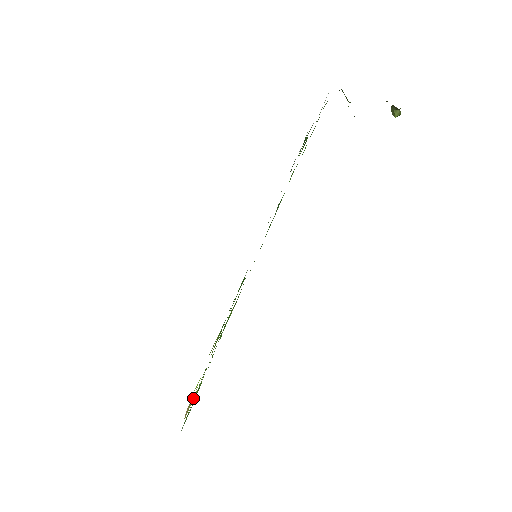
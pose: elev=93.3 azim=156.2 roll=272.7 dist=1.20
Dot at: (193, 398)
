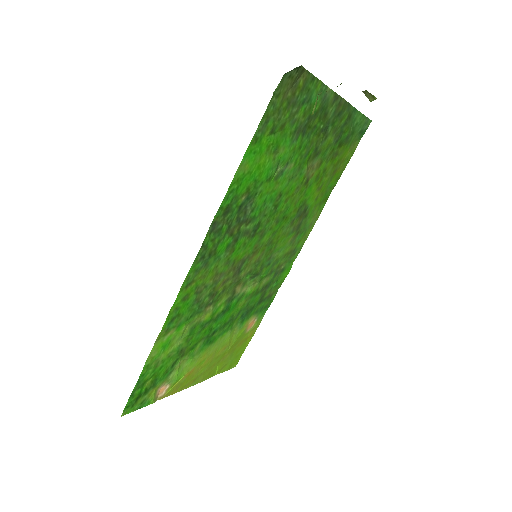
Dot at: (168, 383)
